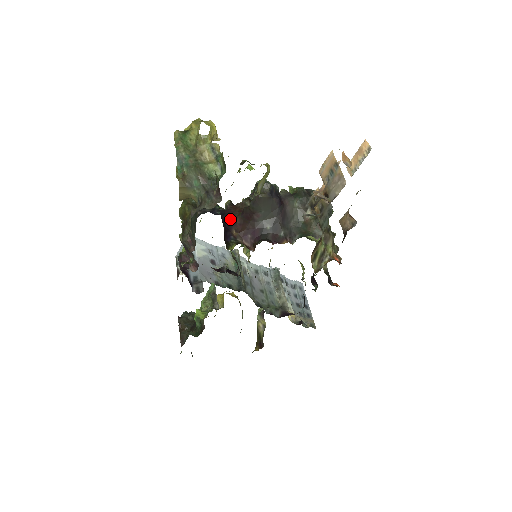
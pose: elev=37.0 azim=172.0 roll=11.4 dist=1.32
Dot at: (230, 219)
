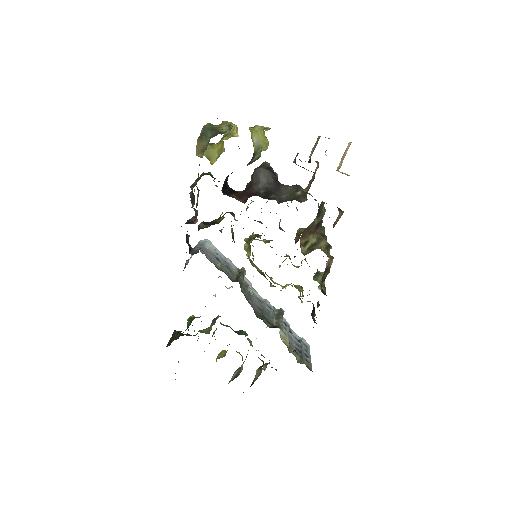
Dot at: (234, 190)
